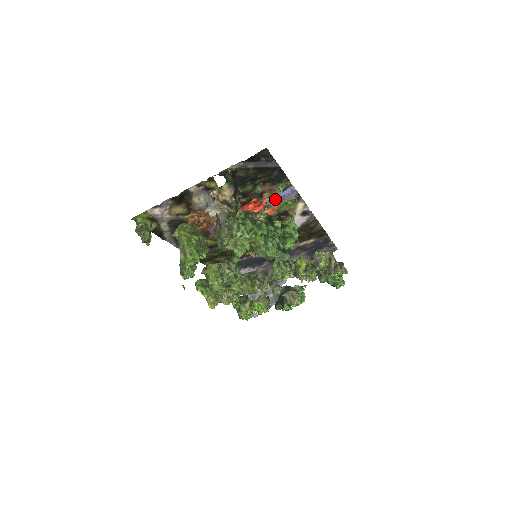
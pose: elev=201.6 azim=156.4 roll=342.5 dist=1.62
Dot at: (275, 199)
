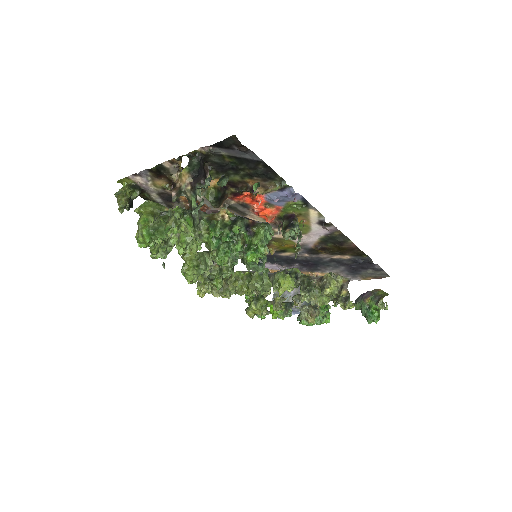
Dot at: (273, 198)
